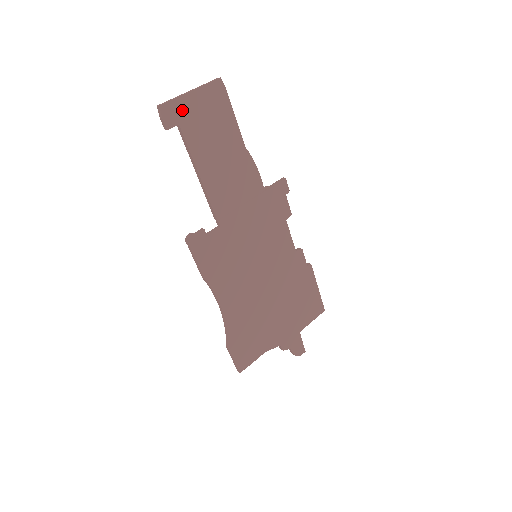
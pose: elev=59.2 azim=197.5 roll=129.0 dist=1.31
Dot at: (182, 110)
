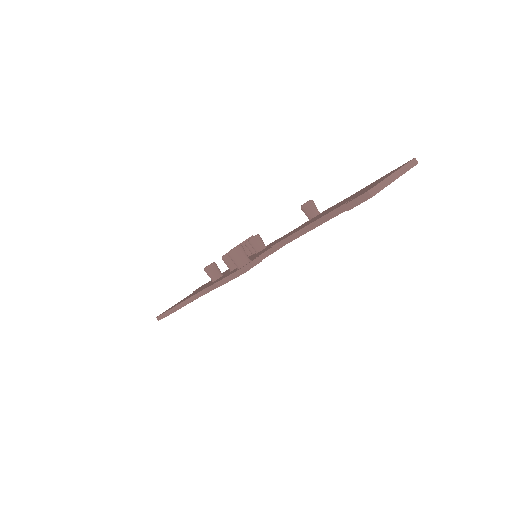
Dot at: occluded
